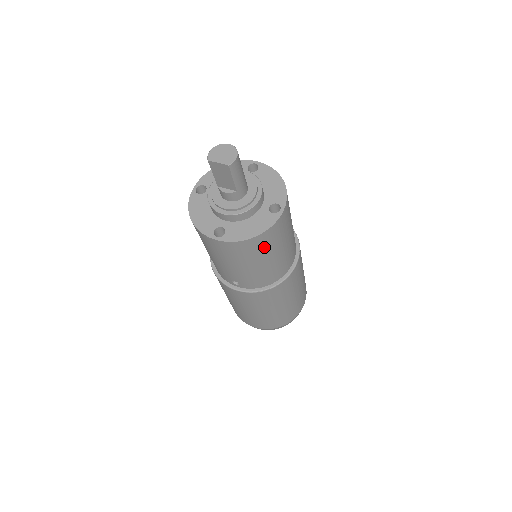
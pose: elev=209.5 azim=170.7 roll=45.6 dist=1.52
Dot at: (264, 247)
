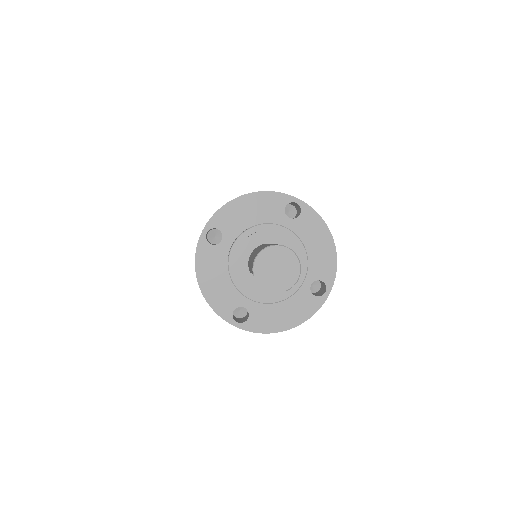
Dot at: occluded
